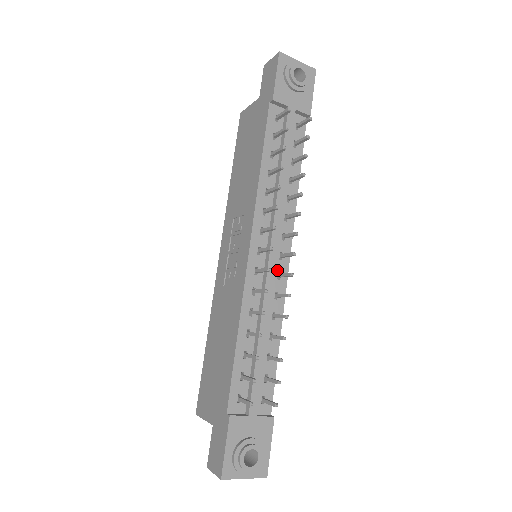
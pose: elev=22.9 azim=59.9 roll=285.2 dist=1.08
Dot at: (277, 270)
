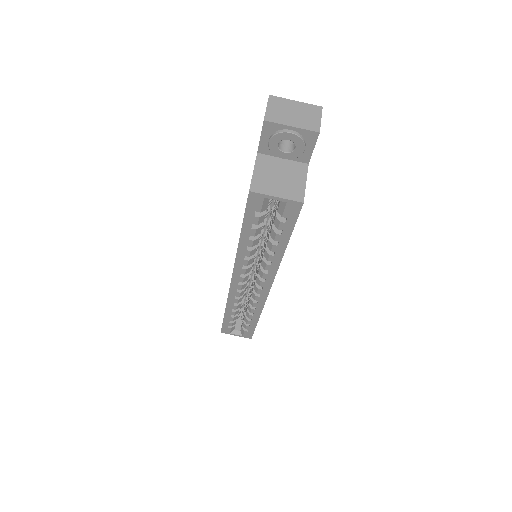
Dot at: occluded
